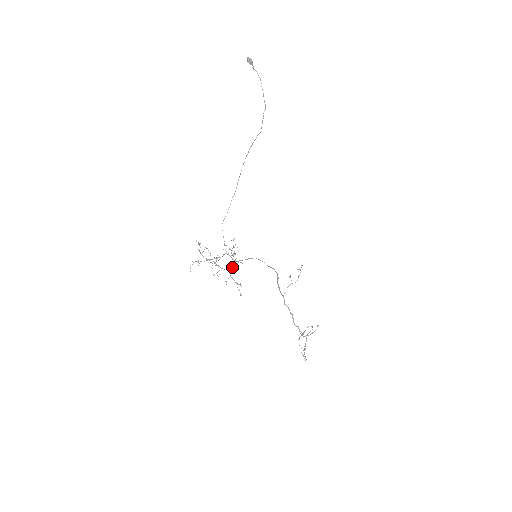
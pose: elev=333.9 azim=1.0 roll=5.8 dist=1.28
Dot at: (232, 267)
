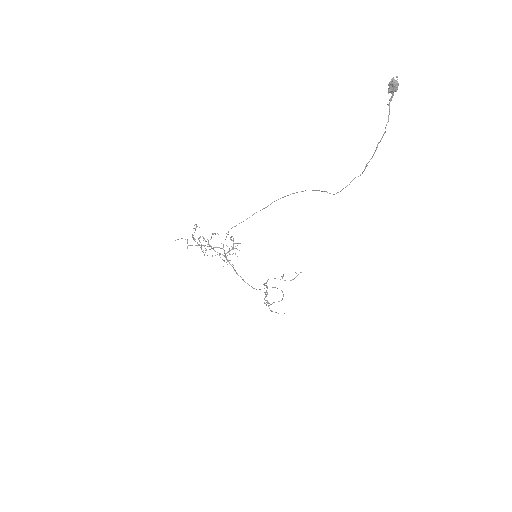
Dot at: (224, 255)
